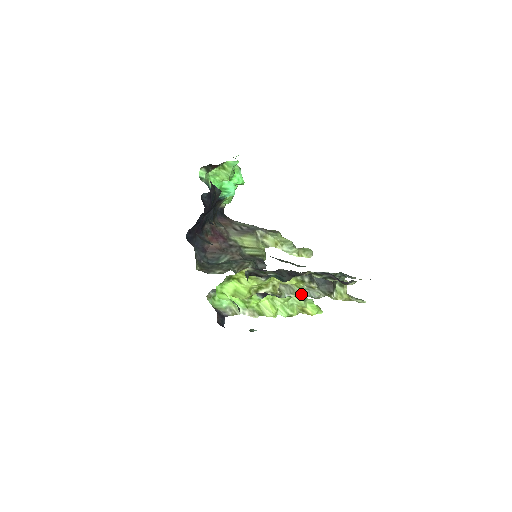
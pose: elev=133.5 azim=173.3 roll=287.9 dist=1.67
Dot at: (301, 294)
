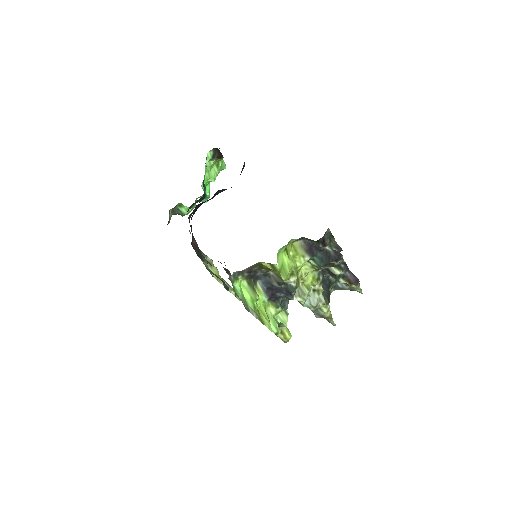
Dot at: (305, 299)
